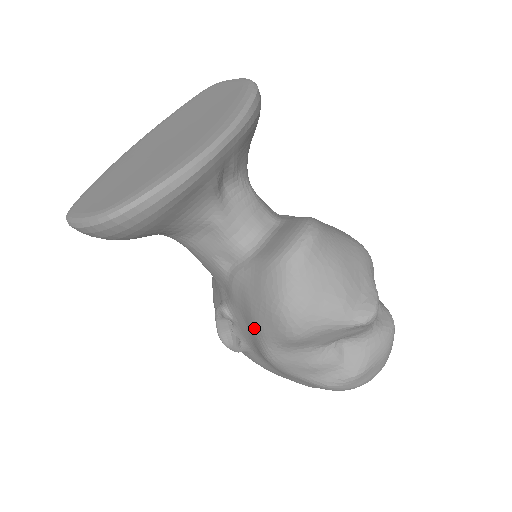
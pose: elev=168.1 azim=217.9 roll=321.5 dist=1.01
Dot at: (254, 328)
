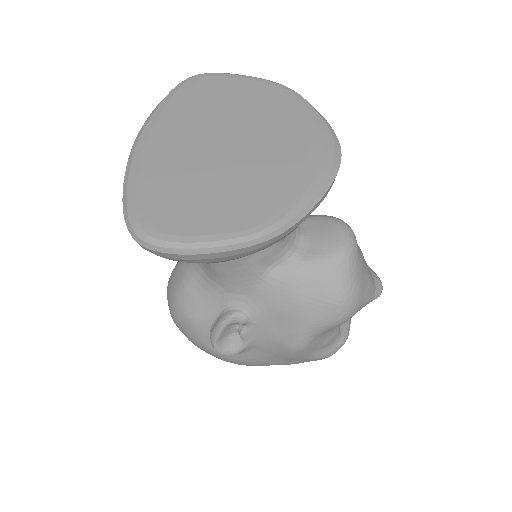
Dot at: (297, 324)
